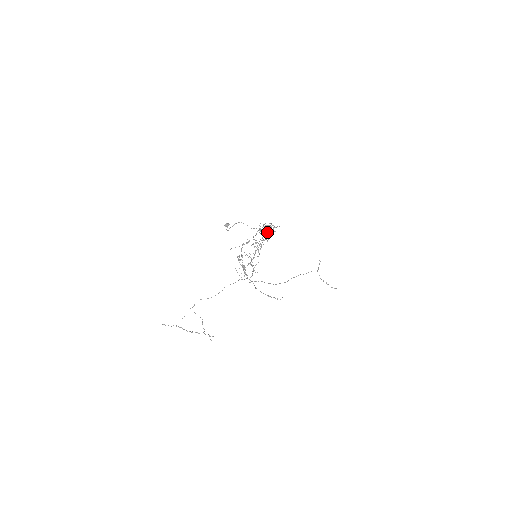
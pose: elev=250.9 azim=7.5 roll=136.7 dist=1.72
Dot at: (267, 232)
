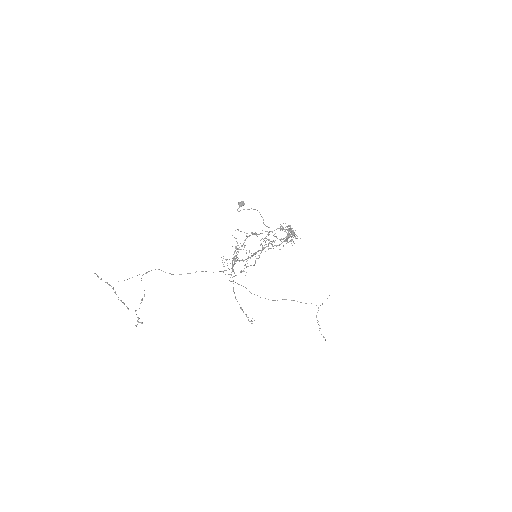
Dot at: (285, 237)
